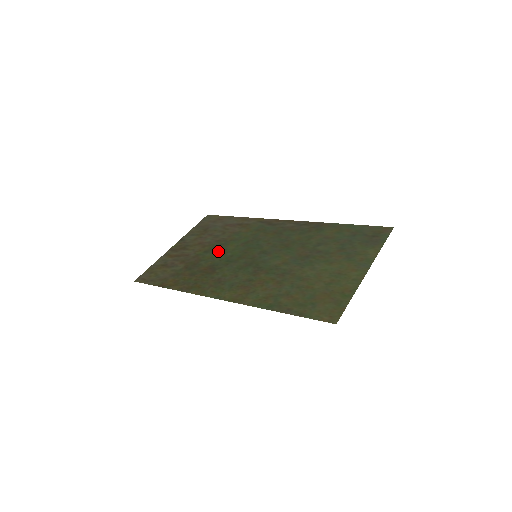
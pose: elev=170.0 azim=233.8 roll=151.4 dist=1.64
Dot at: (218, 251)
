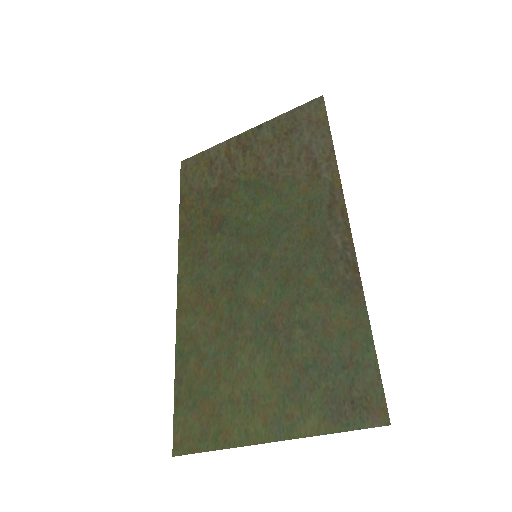
Dot at: (251, 198)
